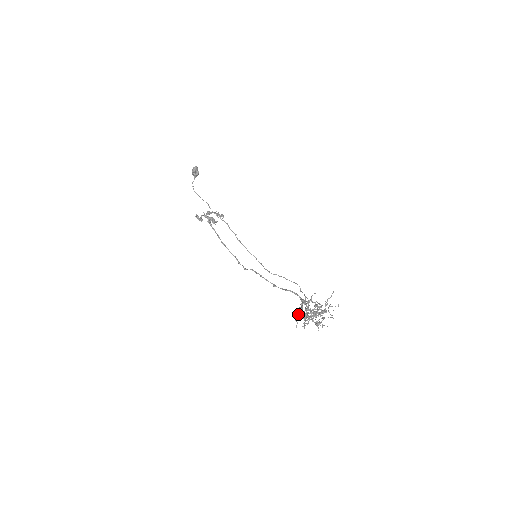
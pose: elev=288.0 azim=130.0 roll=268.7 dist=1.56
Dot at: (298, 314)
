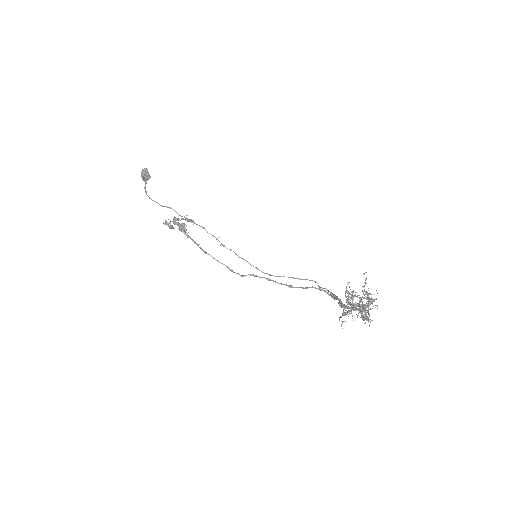
Dot at: (343, 310)
